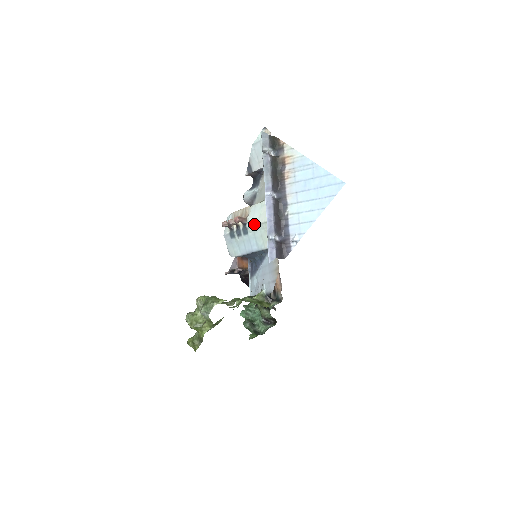
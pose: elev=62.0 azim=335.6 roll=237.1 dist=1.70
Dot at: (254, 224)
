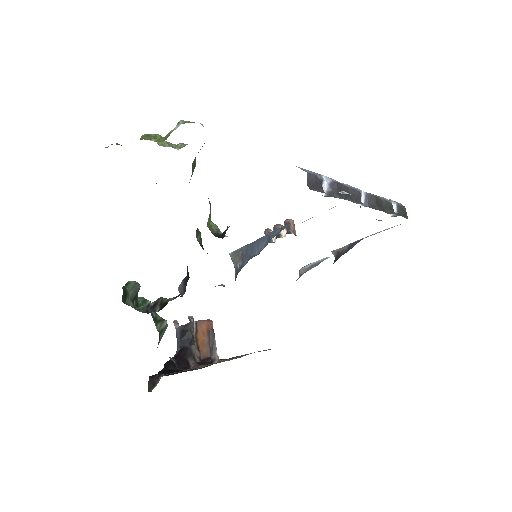
Dot at: occluded
